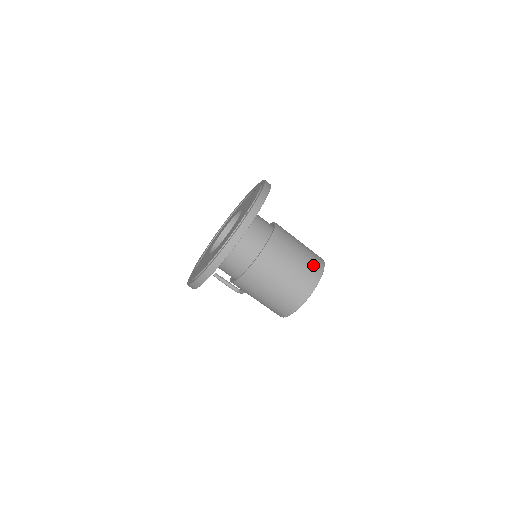
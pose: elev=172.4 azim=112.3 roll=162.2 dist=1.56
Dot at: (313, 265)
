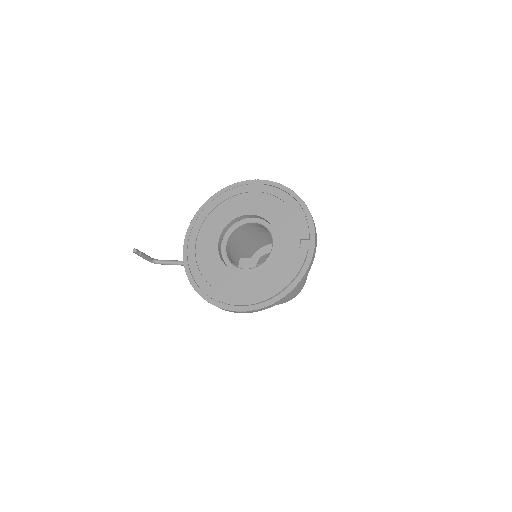
Dot at: occluded
